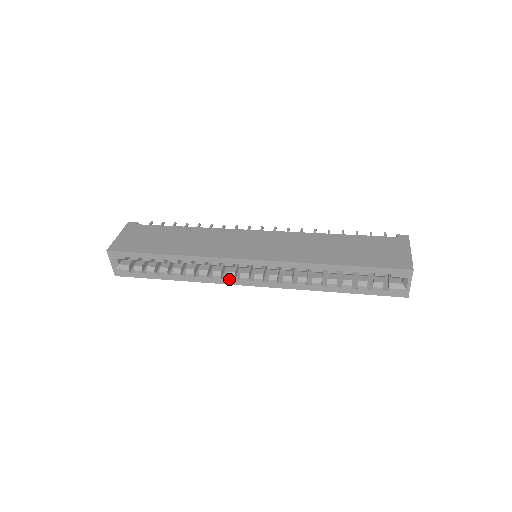
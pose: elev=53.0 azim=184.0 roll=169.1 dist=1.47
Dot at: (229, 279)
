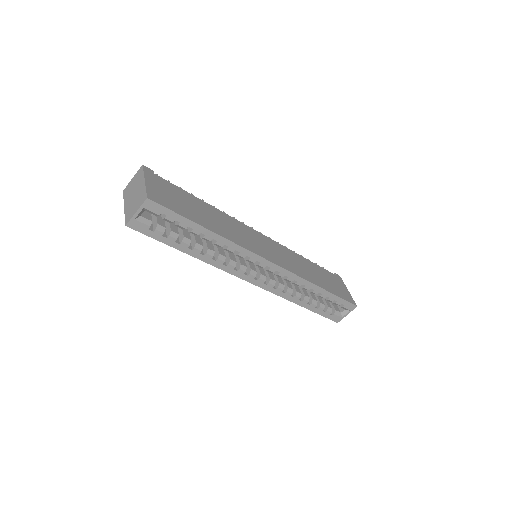
Dot at: (239, 271)
